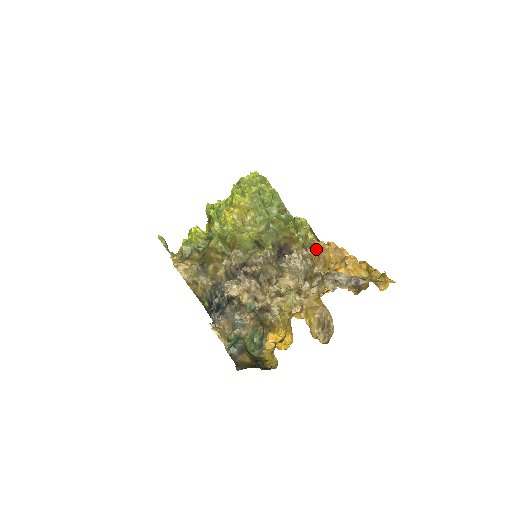
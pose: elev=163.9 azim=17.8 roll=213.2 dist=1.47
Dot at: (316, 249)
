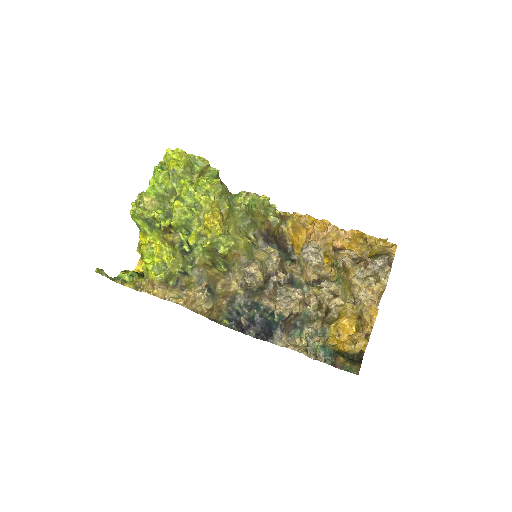
Dot at: (300, 227)
